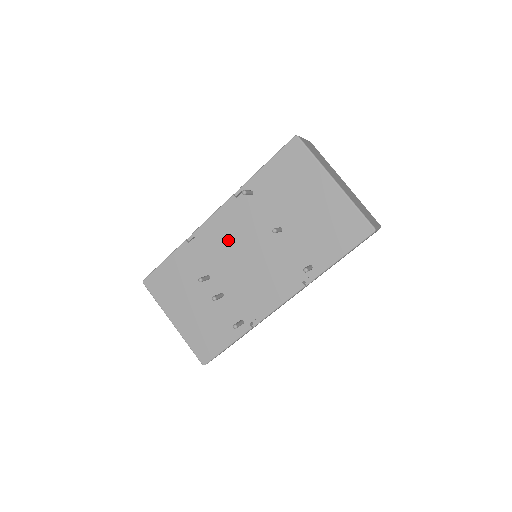
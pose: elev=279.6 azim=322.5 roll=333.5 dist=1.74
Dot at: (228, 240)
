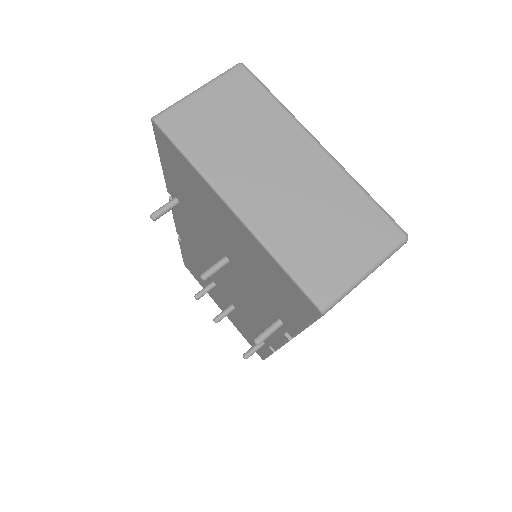
Dot at: (200, 251)
